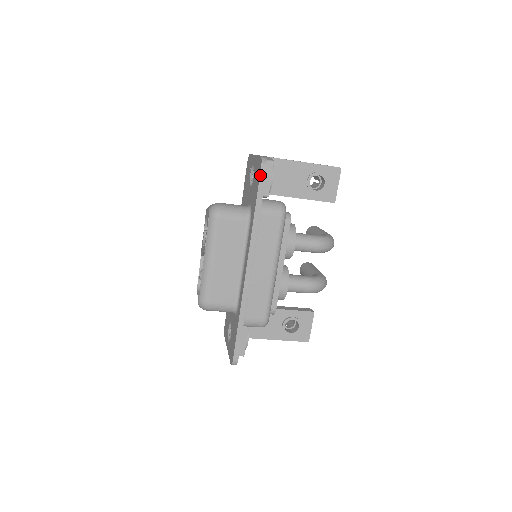
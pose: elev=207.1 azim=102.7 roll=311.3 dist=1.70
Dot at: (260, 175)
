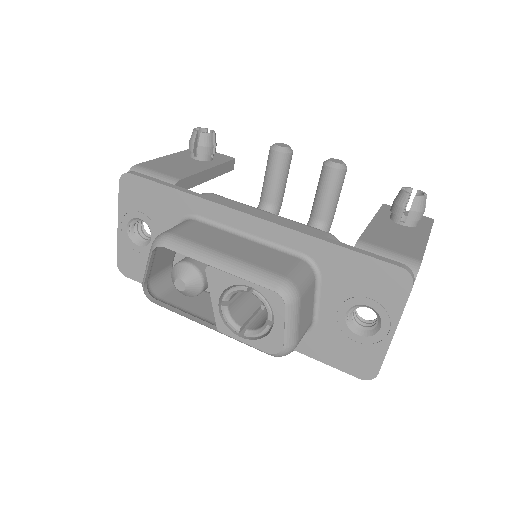
Dot at: occluded
